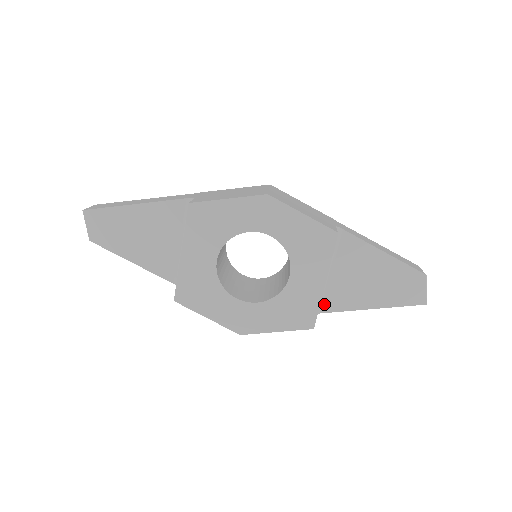
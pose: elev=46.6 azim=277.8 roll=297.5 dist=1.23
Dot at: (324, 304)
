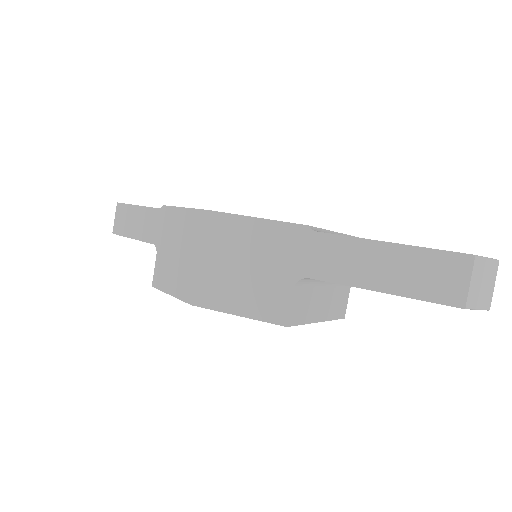
Dot at: occluded
